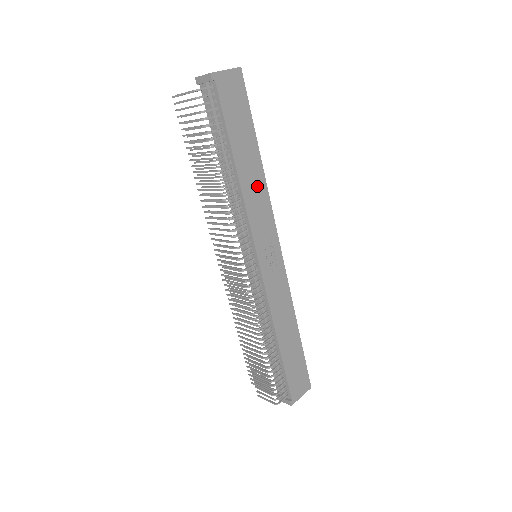
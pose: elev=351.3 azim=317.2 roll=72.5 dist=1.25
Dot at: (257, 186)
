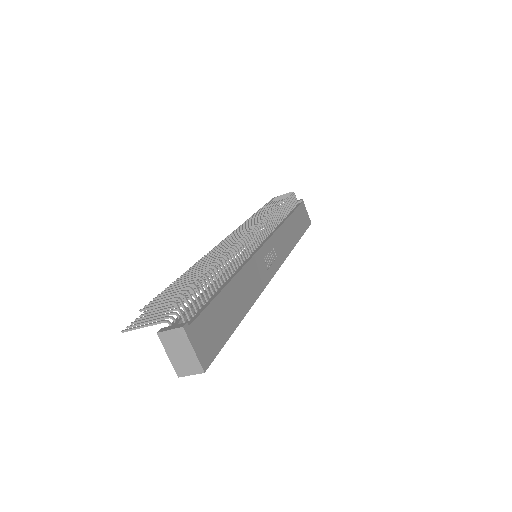
Dot at: (289, 239)
